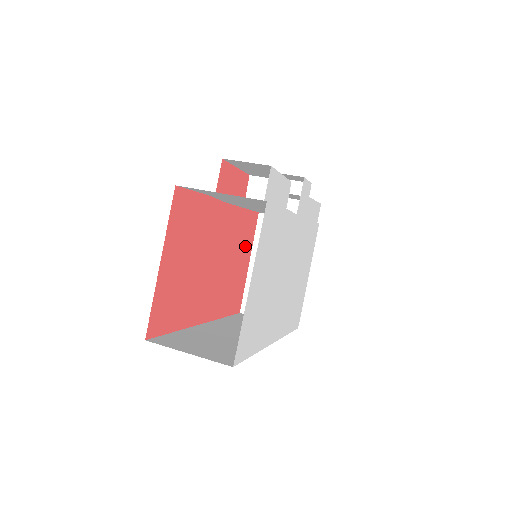
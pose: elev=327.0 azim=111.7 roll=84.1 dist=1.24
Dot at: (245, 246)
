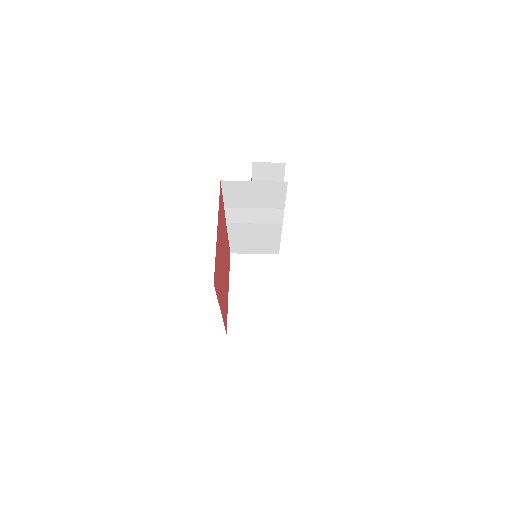
Dot at: occluded
